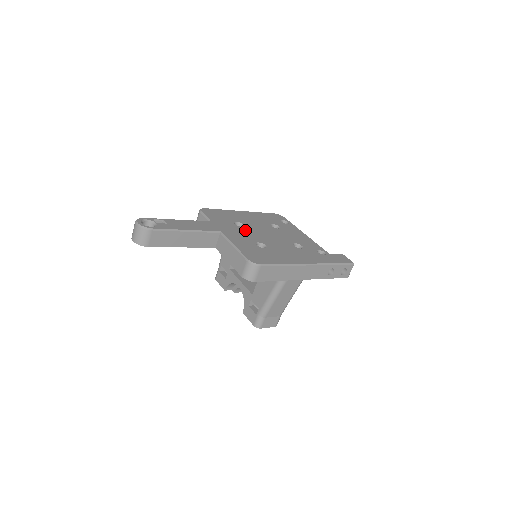
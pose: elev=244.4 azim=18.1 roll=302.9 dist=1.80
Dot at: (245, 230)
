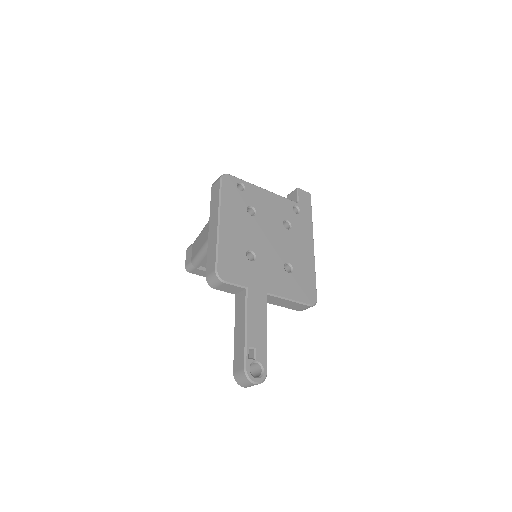
Dot at: (263, 260)
